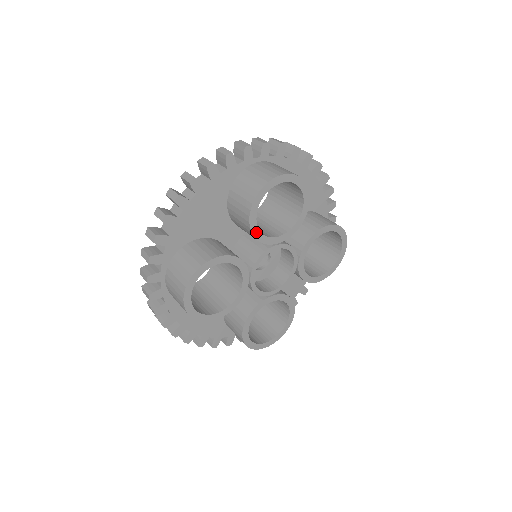
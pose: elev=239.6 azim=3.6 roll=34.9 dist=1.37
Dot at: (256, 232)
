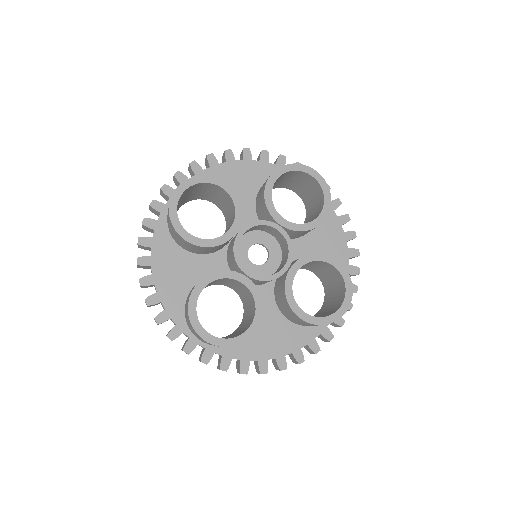
Dot at: (268, 194)
